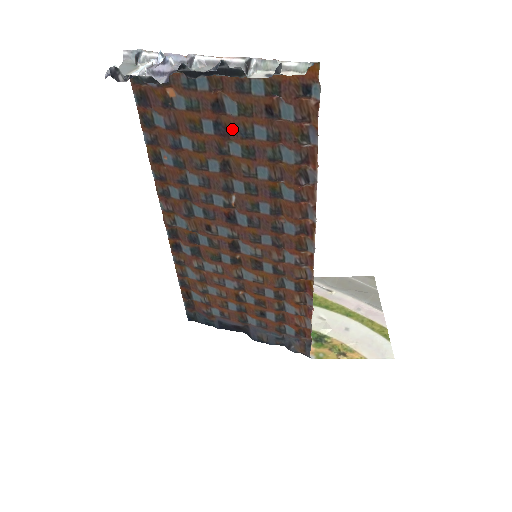
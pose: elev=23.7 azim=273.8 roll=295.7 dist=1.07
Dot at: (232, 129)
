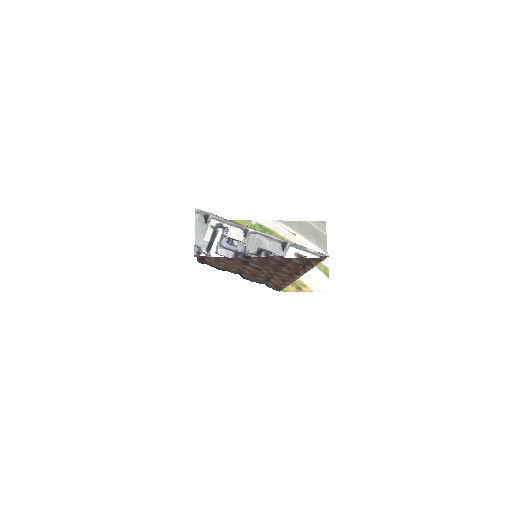
Dot at: occluded
